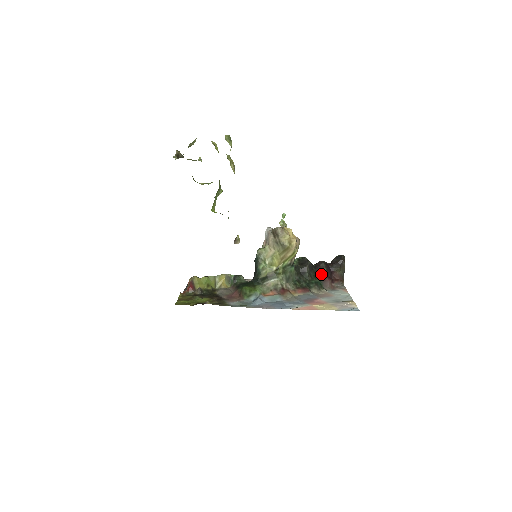
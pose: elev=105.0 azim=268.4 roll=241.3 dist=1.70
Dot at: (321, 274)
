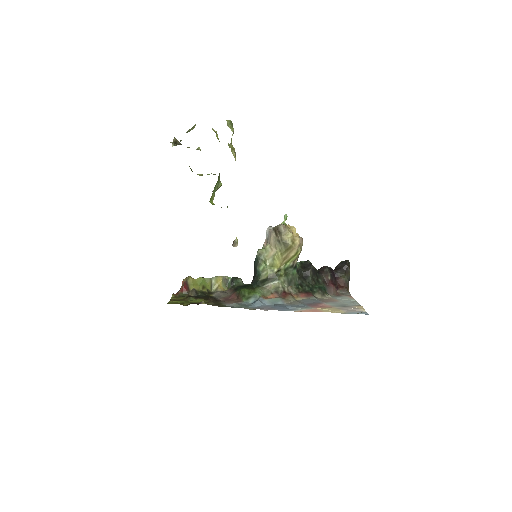
Dot at: (325, 279)
